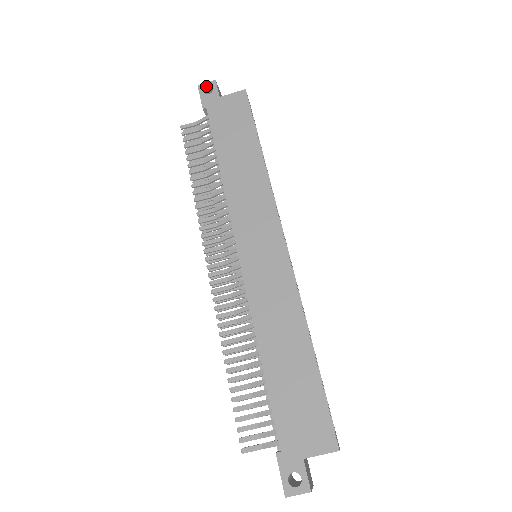
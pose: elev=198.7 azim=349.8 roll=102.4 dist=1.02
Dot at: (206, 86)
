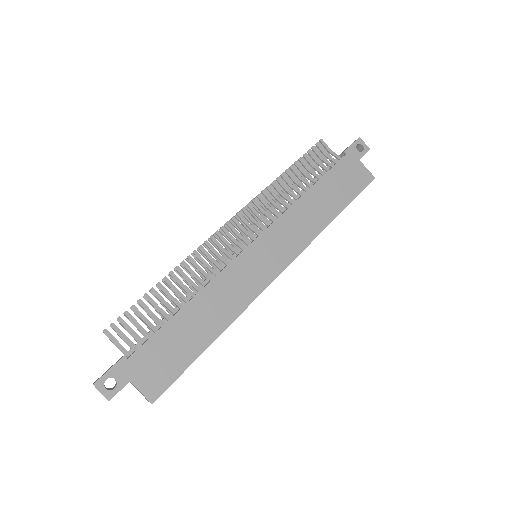
Dot at: (362, 144)
